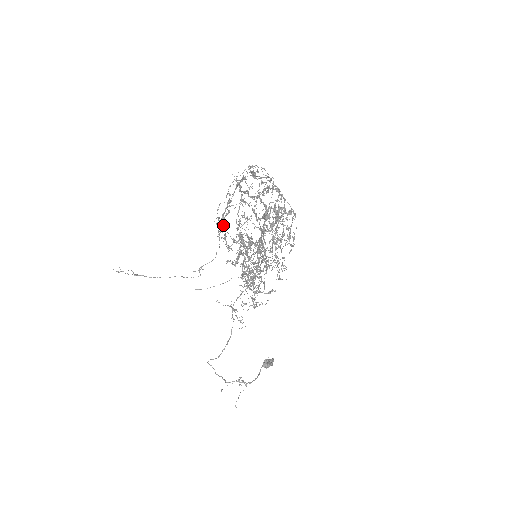
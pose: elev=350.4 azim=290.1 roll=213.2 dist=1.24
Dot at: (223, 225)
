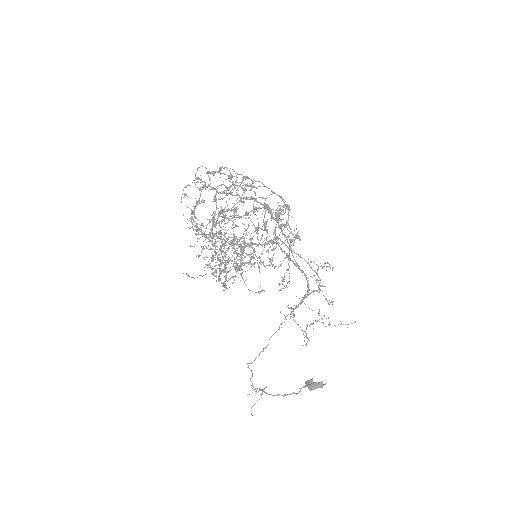
Dot at: (202, 224)
